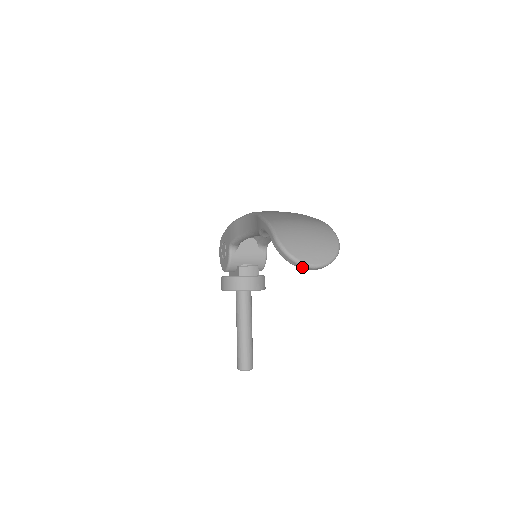
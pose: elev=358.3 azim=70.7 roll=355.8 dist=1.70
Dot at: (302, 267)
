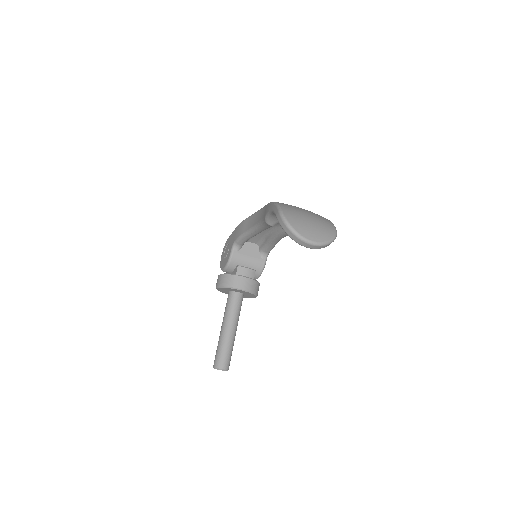
Dot at: (299, 241)
